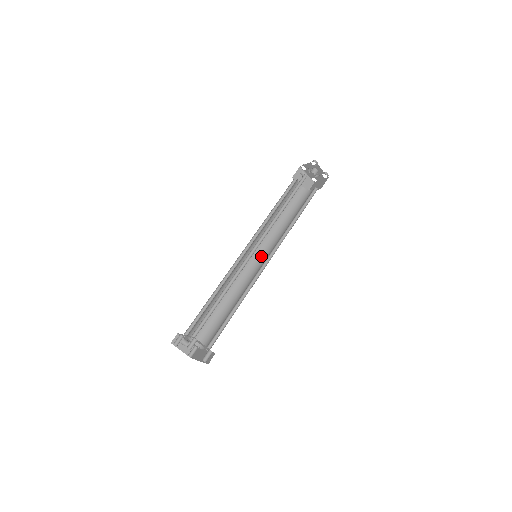
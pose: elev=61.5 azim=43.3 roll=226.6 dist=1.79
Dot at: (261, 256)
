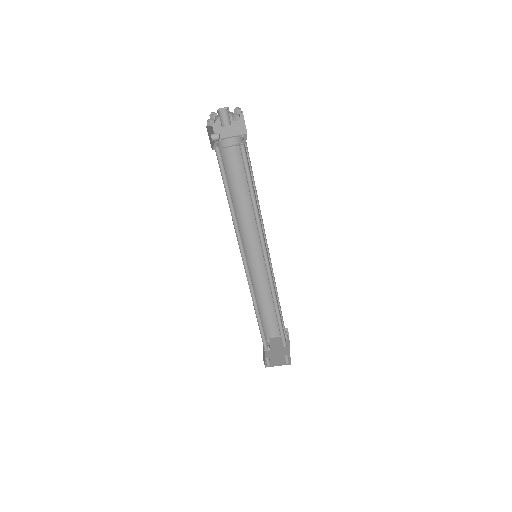
Dot at: occluded
